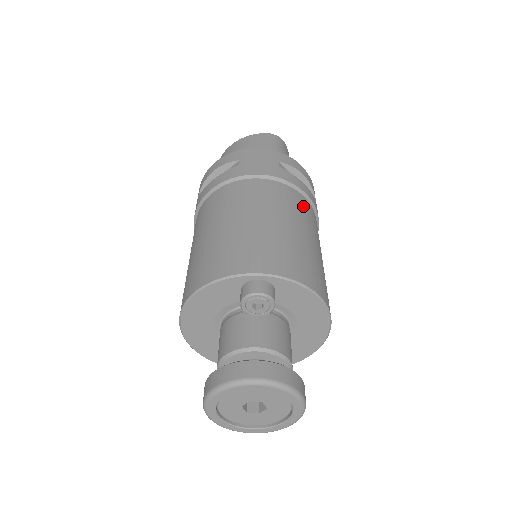
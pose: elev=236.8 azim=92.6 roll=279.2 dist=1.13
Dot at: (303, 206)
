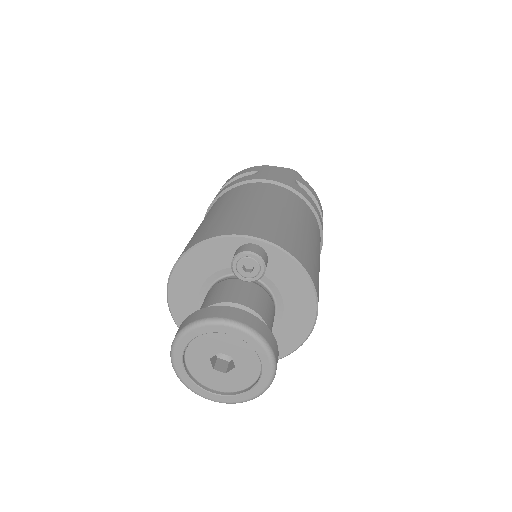
Dot at: (310, 216)
